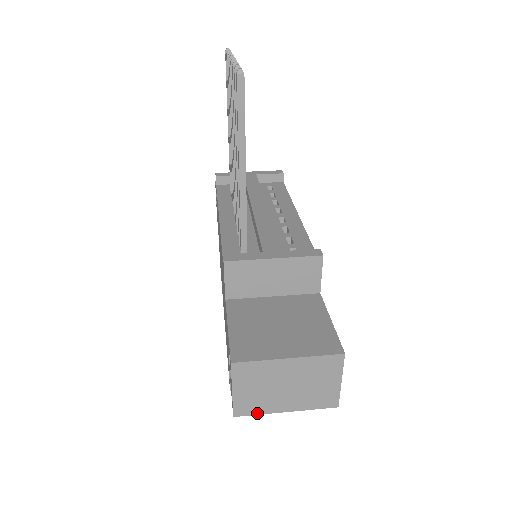
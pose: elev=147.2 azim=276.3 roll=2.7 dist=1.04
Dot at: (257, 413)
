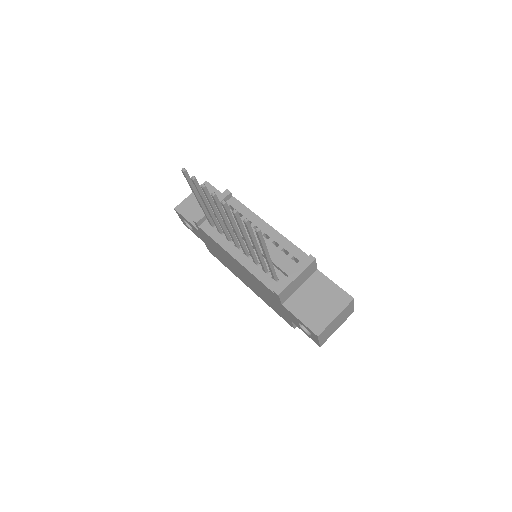
Dot at: occluded
